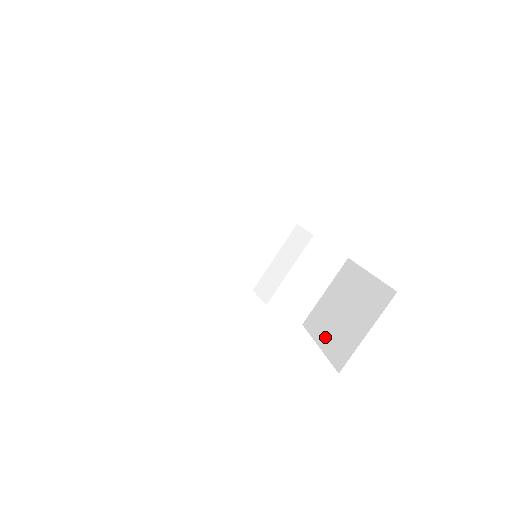
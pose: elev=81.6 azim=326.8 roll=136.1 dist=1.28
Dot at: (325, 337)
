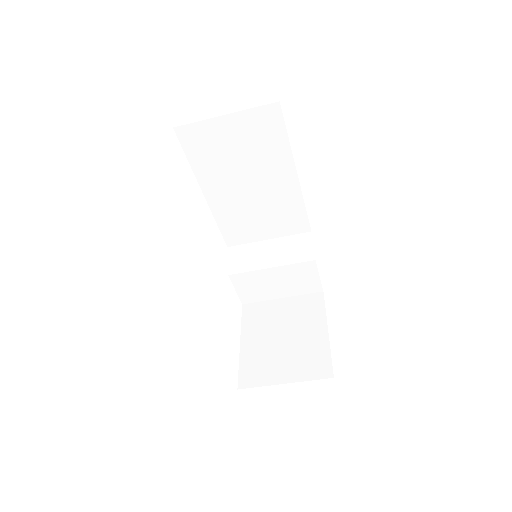
Dot at: (251, 342)
